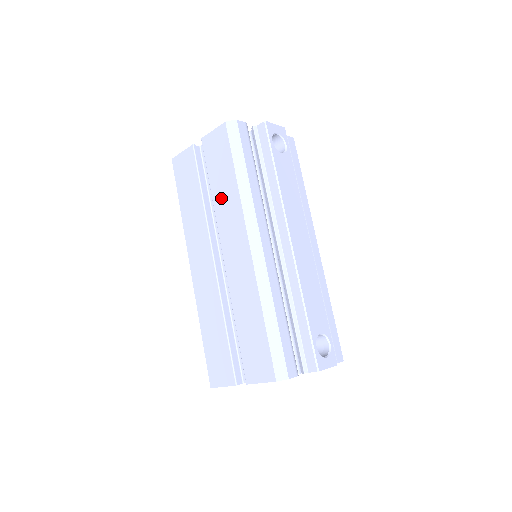
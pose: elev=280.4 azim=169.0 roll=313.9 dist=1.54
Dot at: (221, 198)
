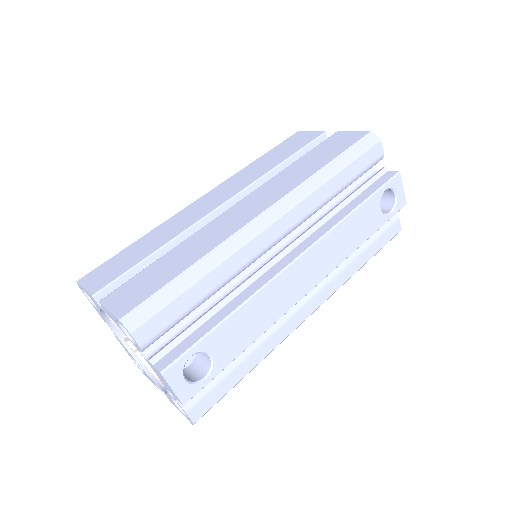
Dot at: (294, 170)
